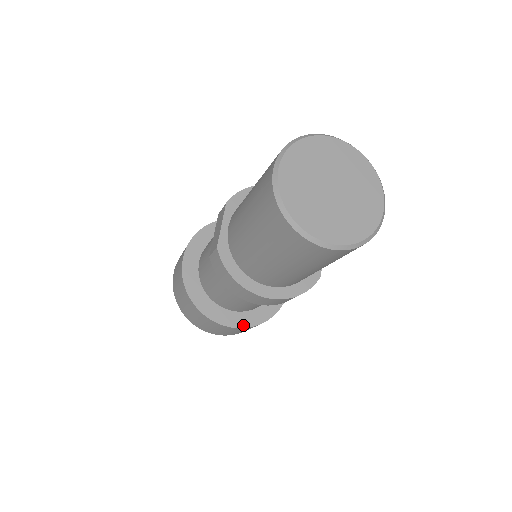
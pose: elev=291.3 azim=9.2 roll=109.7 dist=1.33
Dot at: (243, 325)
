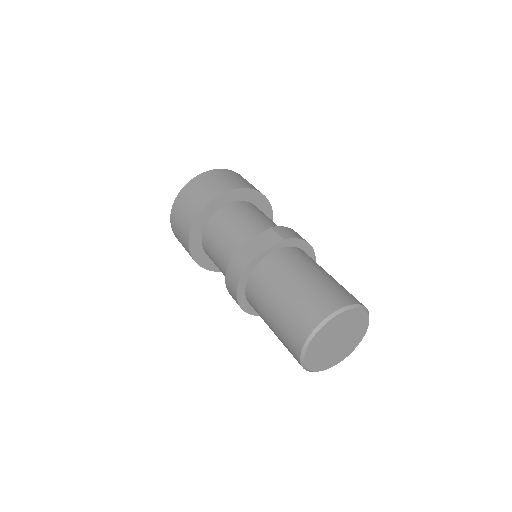
Dot at: (200, 263)
